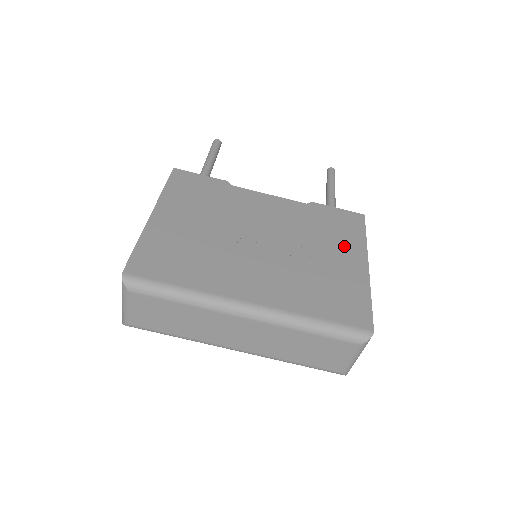
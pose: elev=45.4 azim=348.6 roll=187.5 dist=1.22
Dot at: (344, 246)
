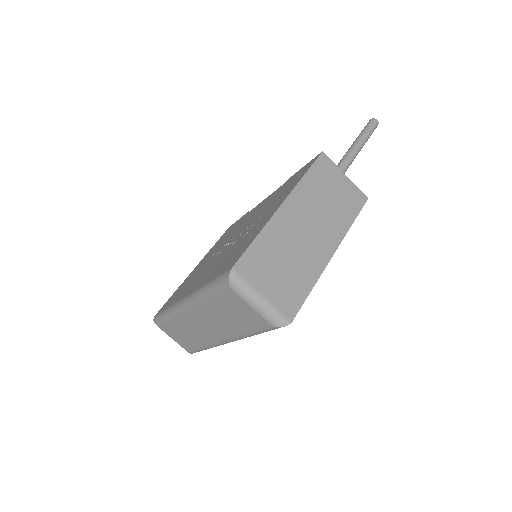
Dot at: (278, 200)
